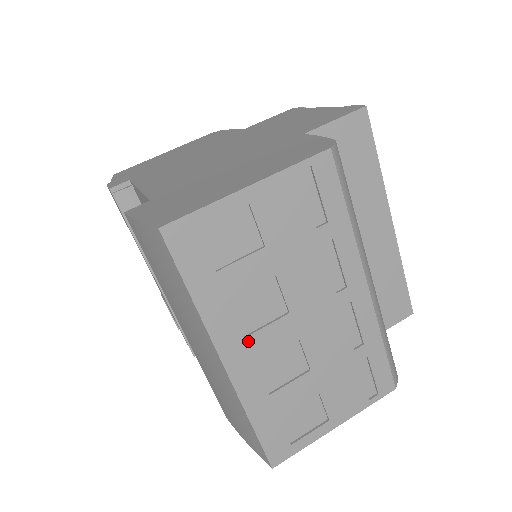
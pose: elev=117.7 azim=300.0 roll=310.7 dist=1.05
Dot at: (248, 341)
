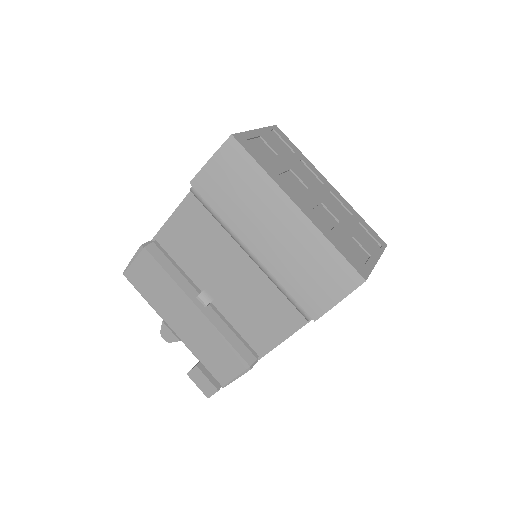
Dot at: (300, 197)
